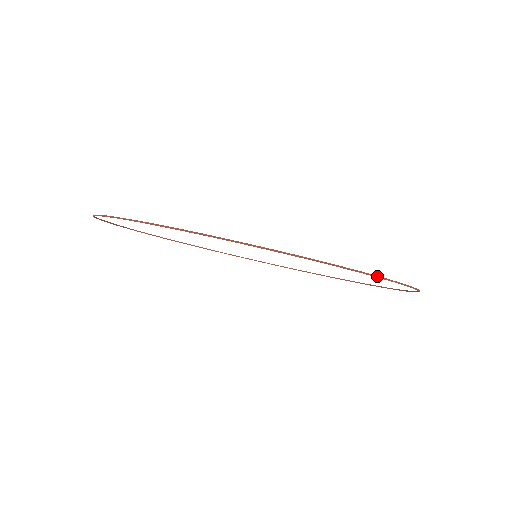
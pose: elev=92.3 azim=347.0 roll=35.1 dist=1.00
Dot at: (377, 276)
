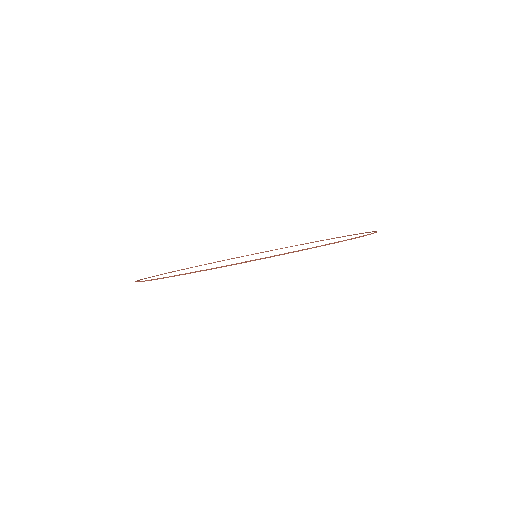
Dot at: (265, 258)
